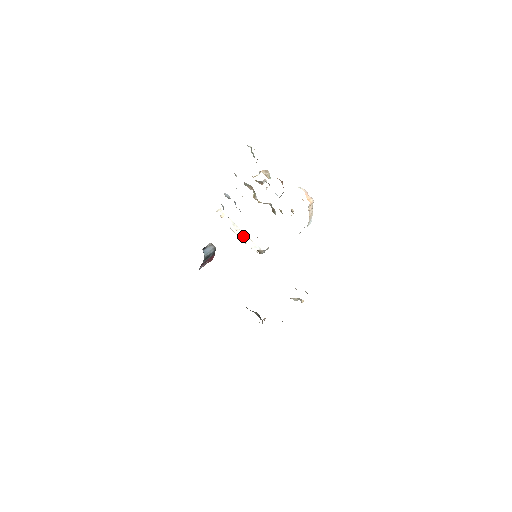
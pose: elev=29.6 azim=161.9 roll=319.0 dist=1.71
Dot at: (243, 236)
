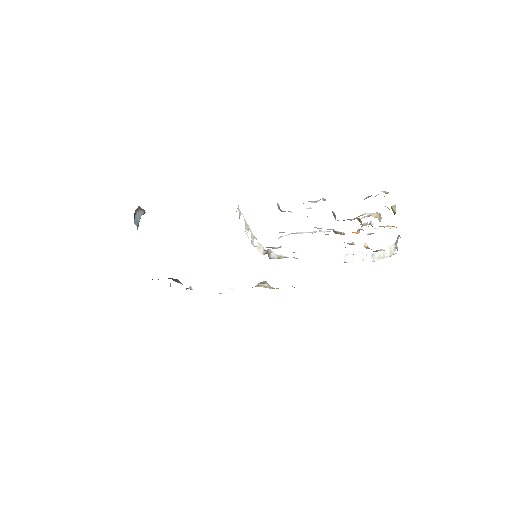
Dot at: (251, 236)
